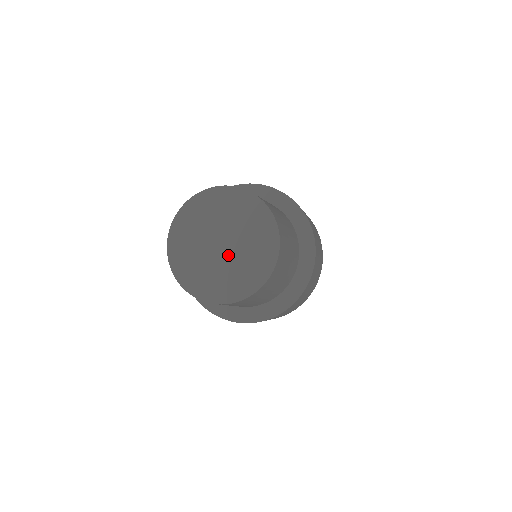
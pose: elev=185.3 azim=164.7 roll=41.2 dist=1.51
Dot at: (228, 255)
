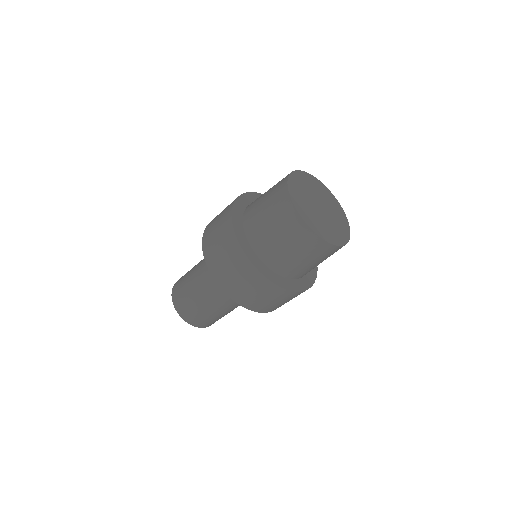
Dot at: (323, 215)
